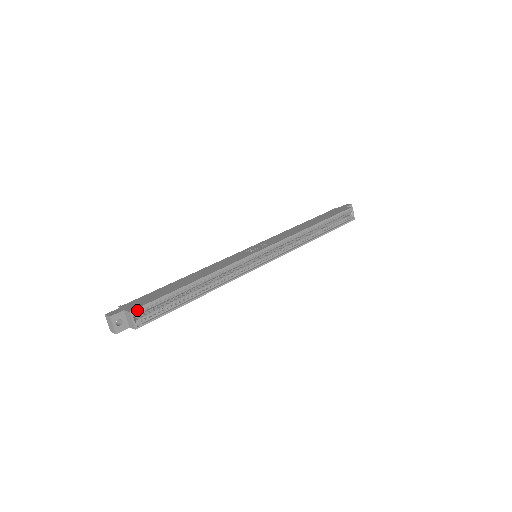
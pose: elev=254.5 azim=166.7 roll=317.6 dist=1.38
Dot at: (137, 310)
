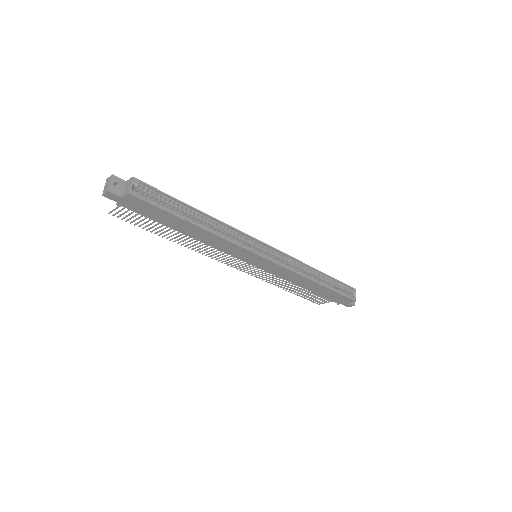
Dot at: (139, 183)
